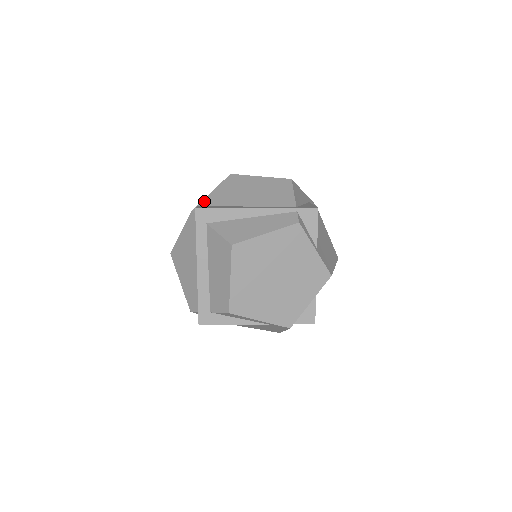
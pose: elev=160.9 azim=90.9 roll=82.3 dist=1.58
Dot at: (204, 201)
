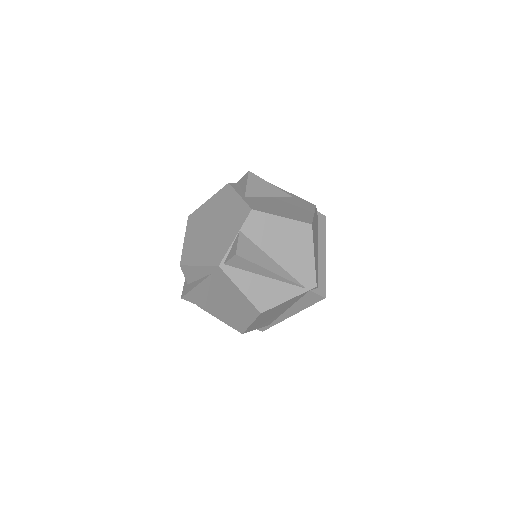
Dot at: occluded
